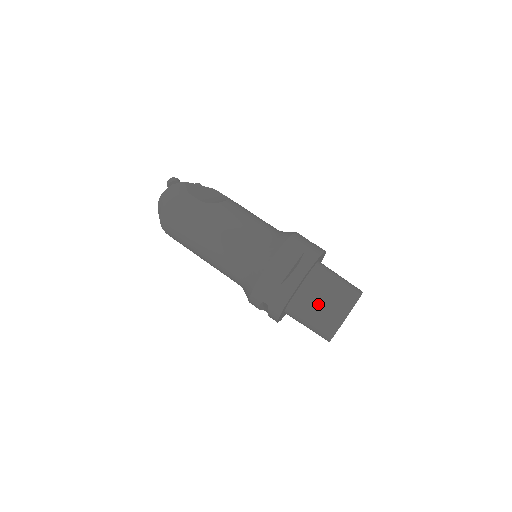
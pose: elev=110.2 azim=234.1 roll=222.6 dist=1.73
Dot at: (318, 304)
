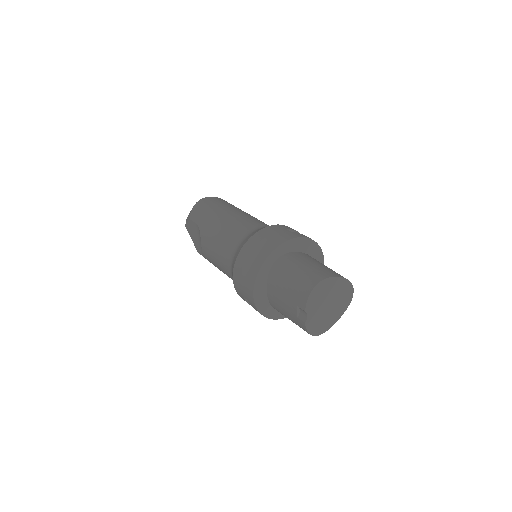
Dot at: (315, 262)
